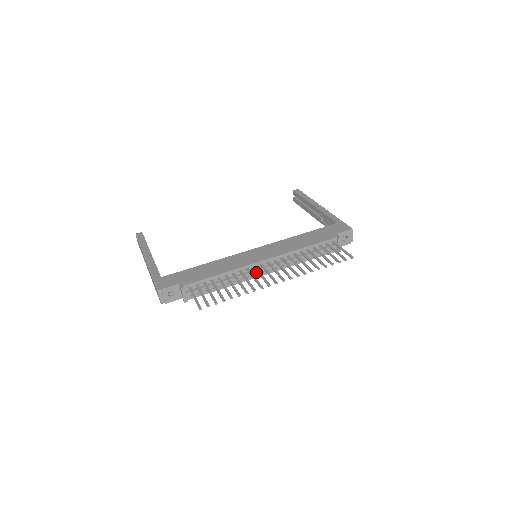
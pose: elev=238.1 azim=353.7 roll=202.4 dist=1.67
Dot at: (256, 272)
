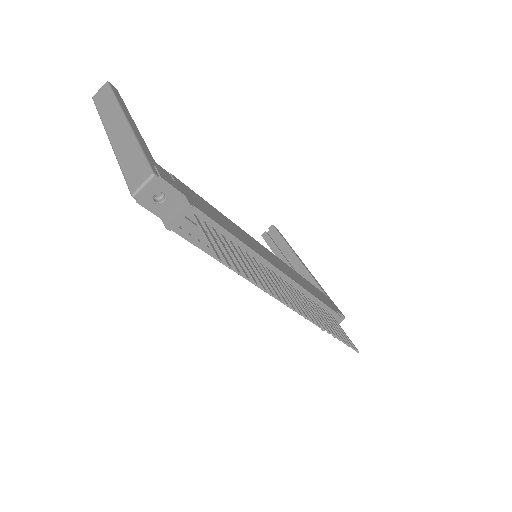
Dot at: occluded
